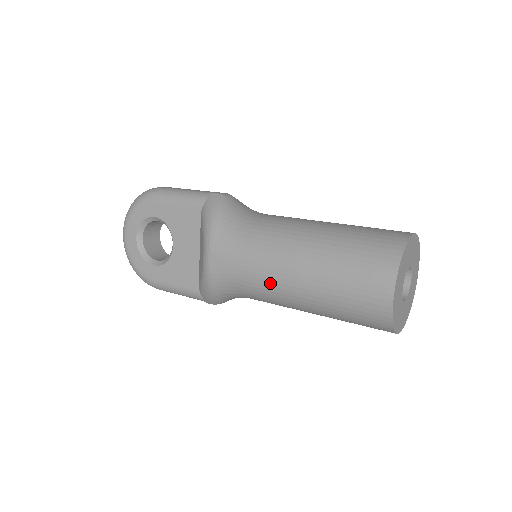
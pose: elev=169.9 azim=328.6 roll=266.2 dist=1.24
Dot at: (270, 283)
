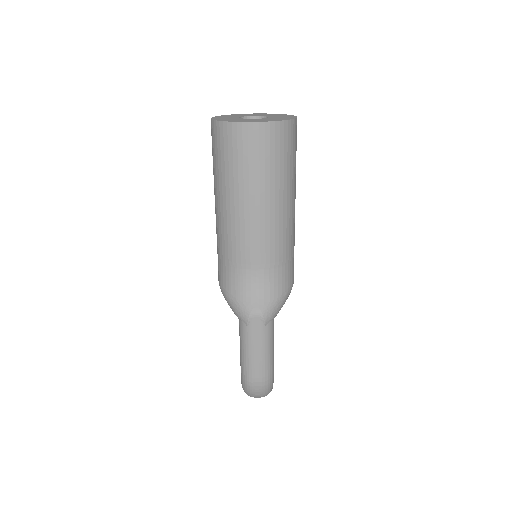
Dot at: (217, 225)
